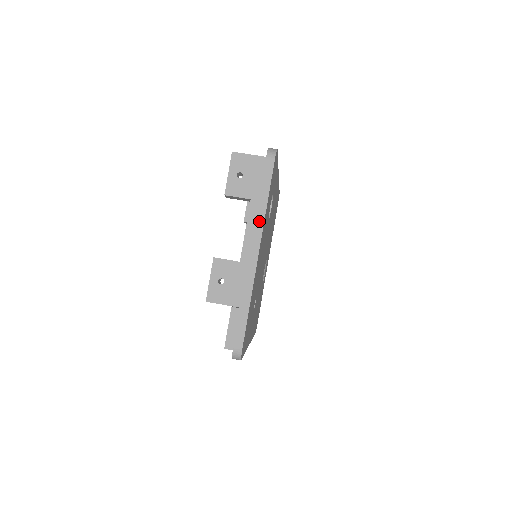
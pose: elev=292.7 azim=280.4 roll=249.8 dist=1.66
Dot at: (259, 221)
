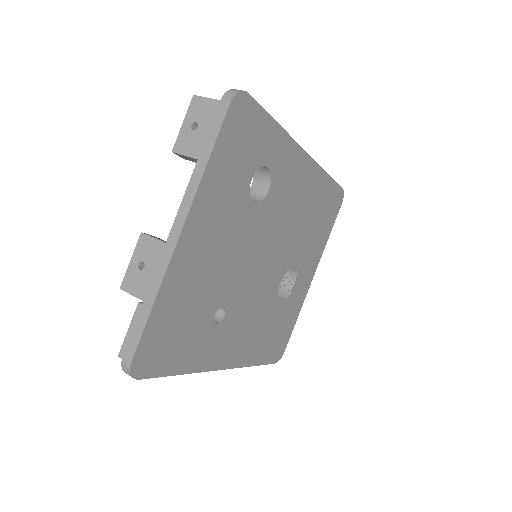
Dot at: (192, 188)
